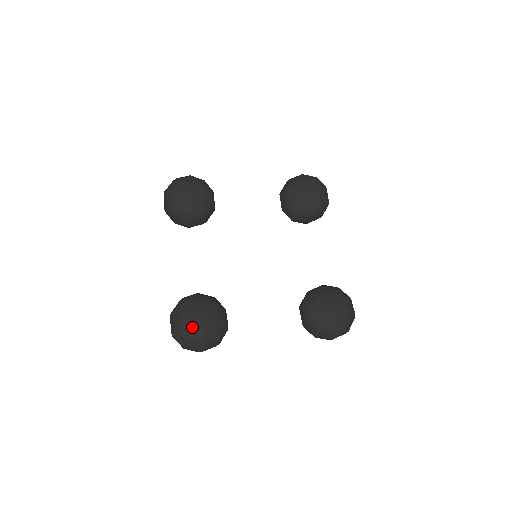
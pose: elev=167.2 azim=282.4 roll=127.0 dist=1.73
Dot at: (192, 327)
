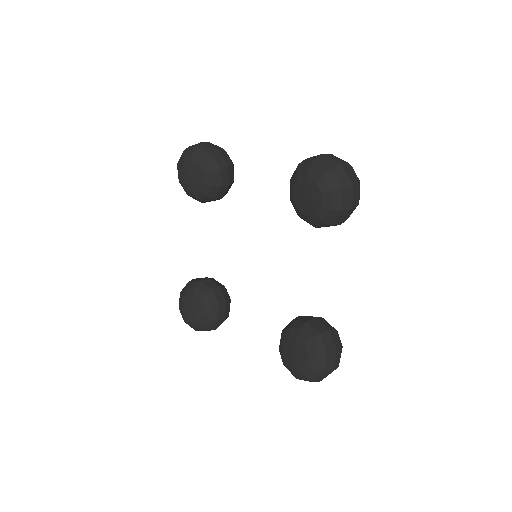
Dot at: (184, 316)
